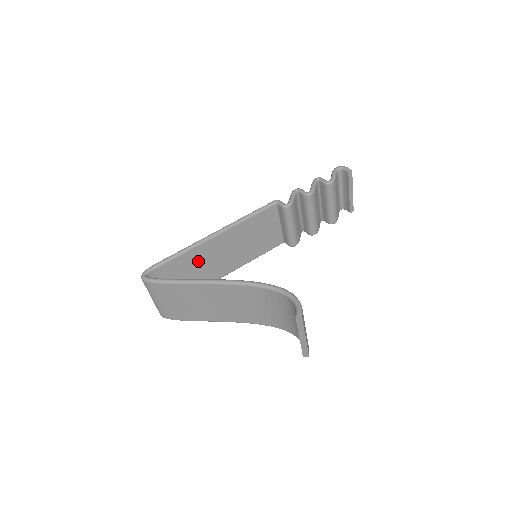
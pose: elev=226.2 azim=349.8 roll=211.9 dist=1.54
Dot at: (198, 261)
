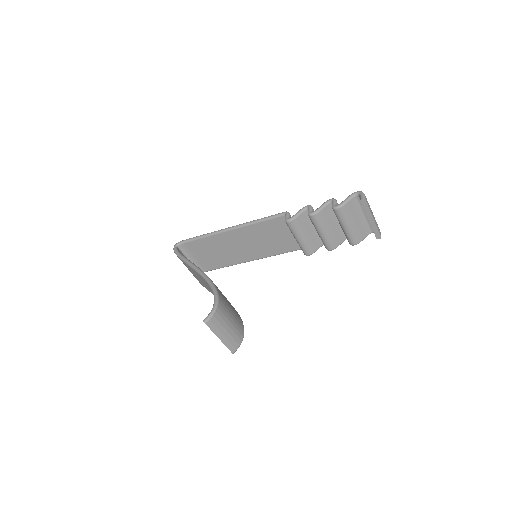
Dot at: (219, 245)
